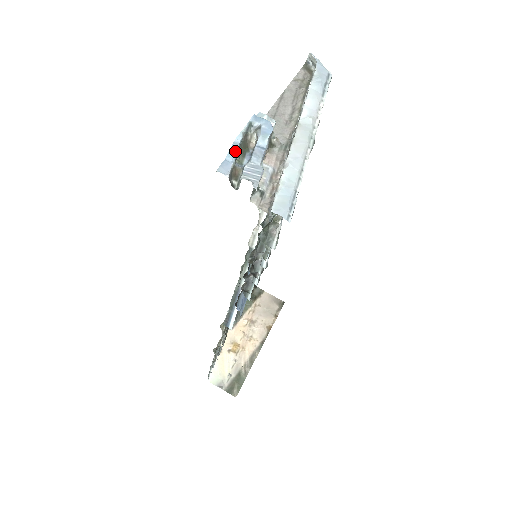
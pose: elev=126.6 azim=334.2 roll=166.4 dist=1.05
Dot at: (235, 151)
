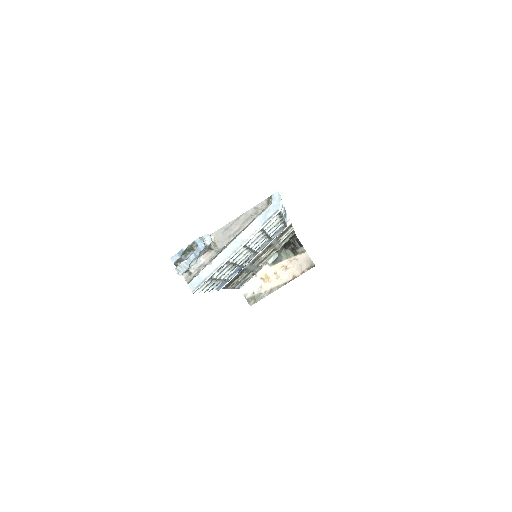
Dot at: (181, 253)
